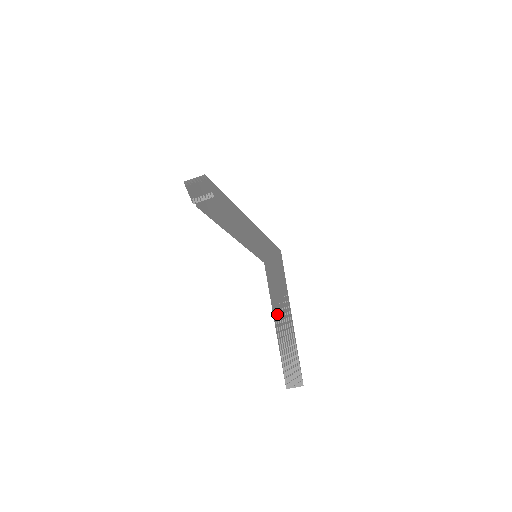
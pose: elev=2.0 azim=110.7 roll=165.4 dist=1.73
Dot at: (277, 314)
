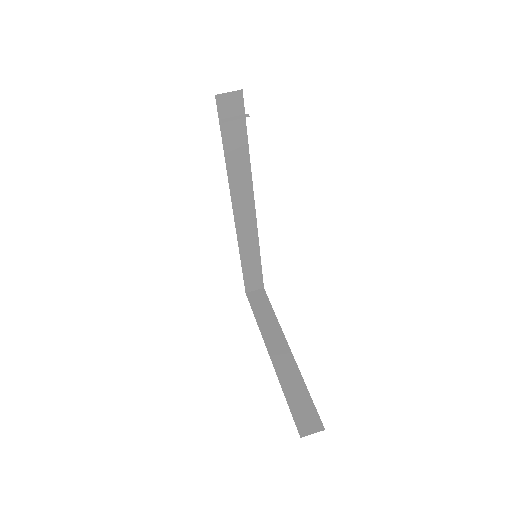
Dot at: occluded
